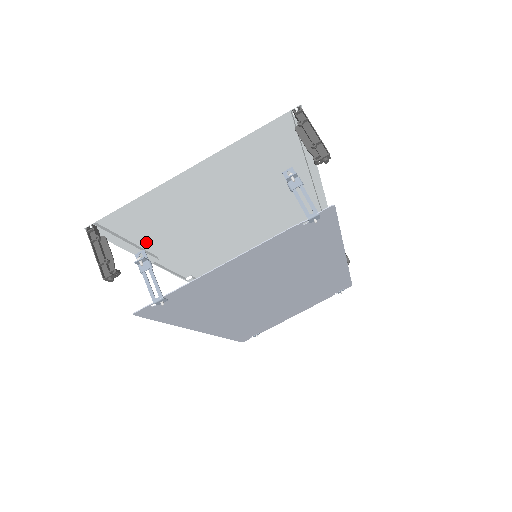
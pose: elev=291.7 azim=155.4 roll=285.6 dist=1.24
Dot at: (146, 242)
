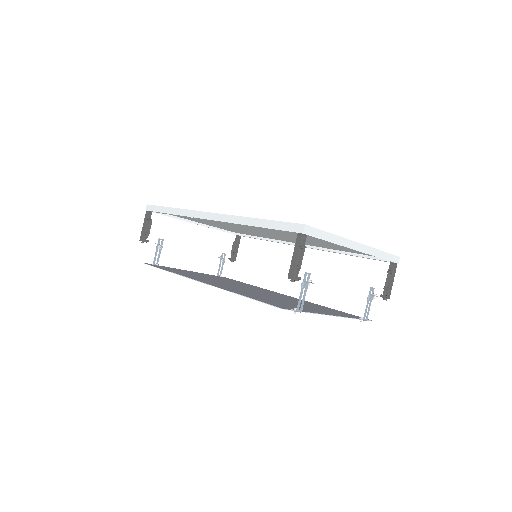
Dot at: occluded
